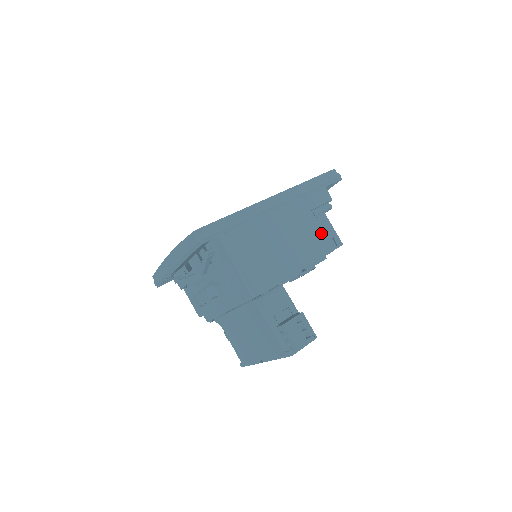
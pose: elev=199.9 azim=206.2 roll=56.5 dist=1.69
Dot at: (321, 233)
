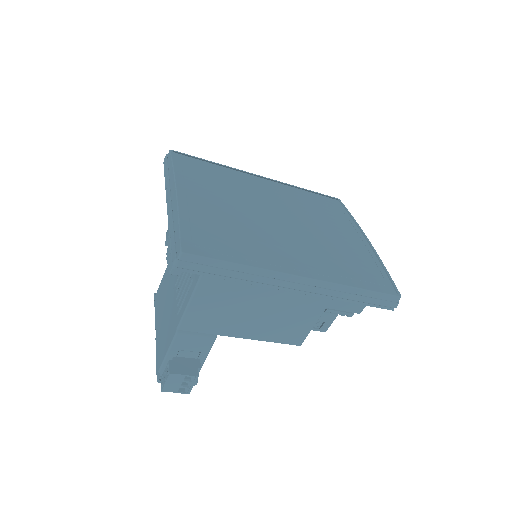
Dot at: (308, 328)
